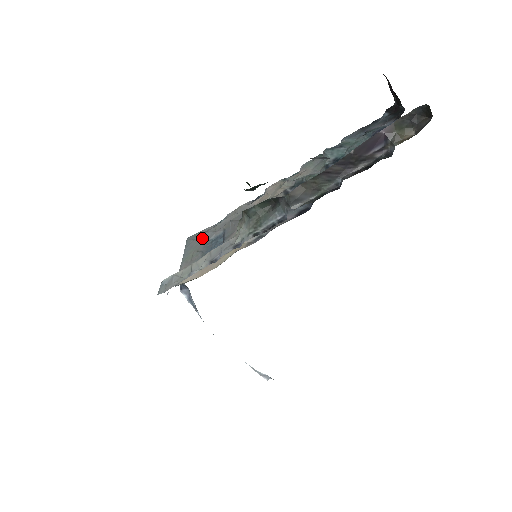
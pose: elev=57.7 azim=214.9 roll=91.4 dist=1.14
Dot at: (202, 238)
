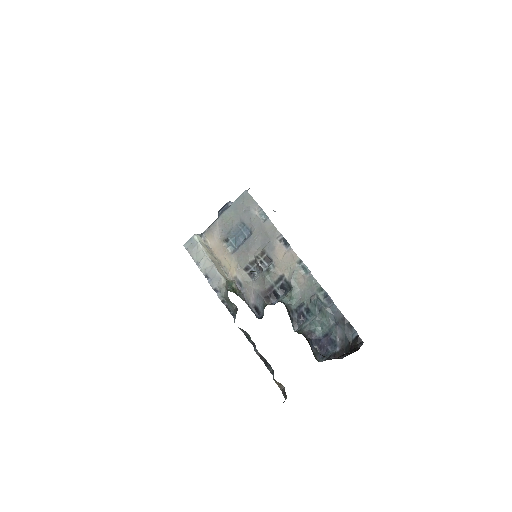
Dot at: (245, 213)
